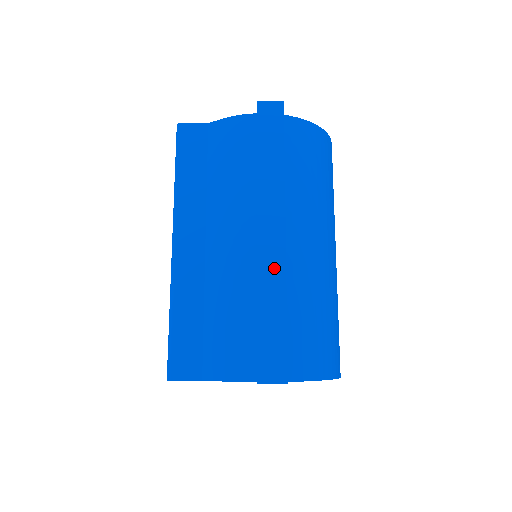
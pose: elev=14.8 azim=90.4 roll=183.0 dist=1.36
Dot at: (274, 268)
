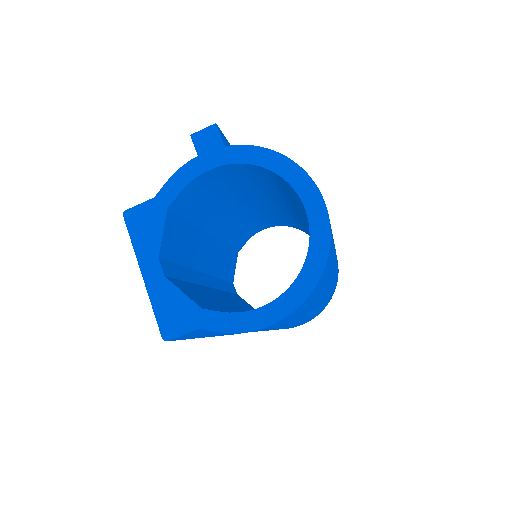
Dot at: occluded
